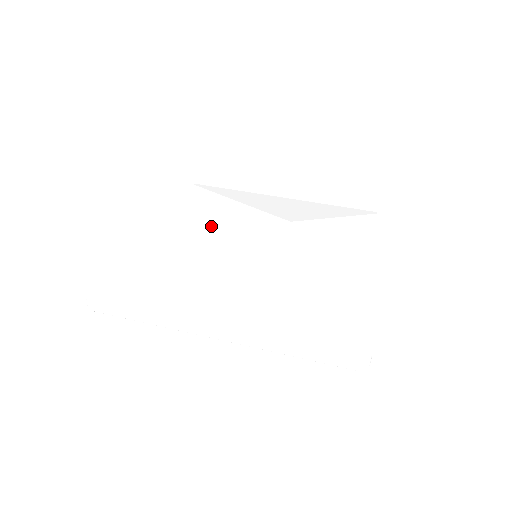
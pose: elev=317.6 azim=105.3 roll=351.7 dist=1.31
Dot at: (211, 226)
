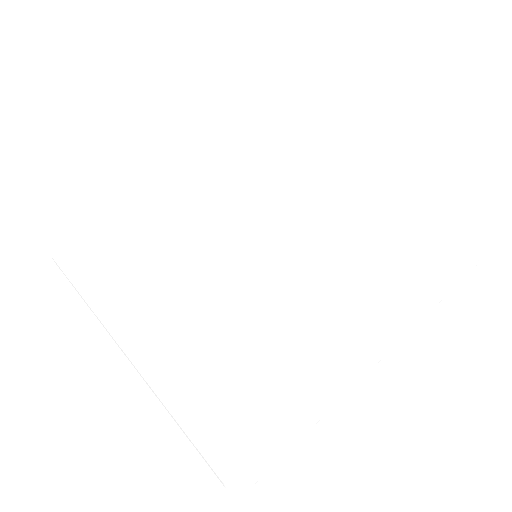
Dot at: (183, 271)
